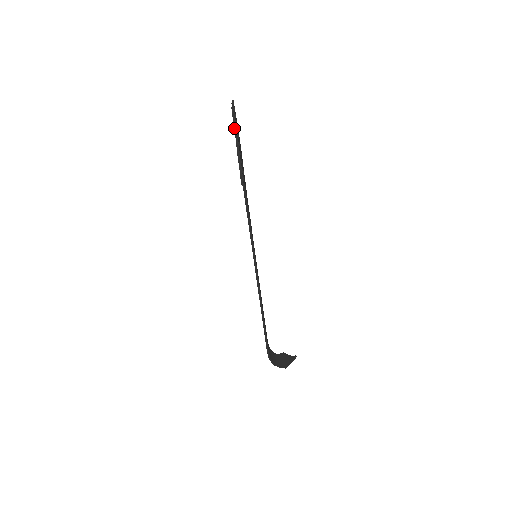
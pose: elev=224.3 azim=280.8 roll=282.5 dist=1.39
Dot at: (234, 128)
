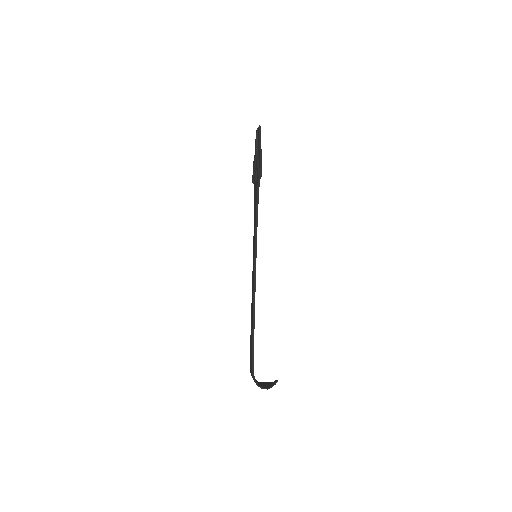
Dot at: (259, 138)
